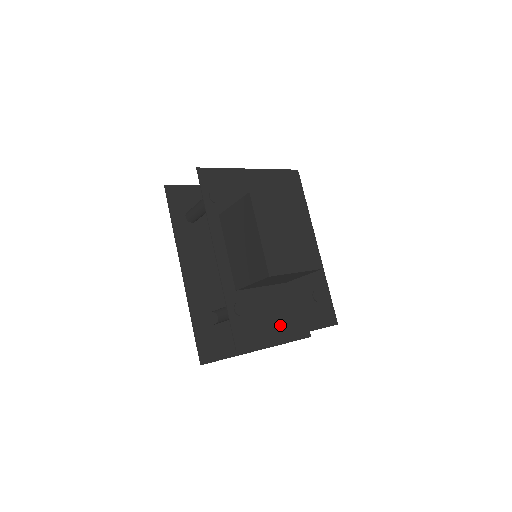
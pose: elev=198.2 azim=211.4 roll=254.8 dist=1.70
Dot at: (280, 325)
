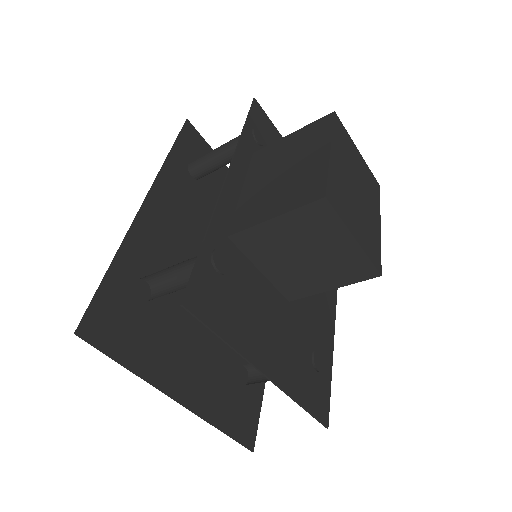
Dot at: (259, 343)
